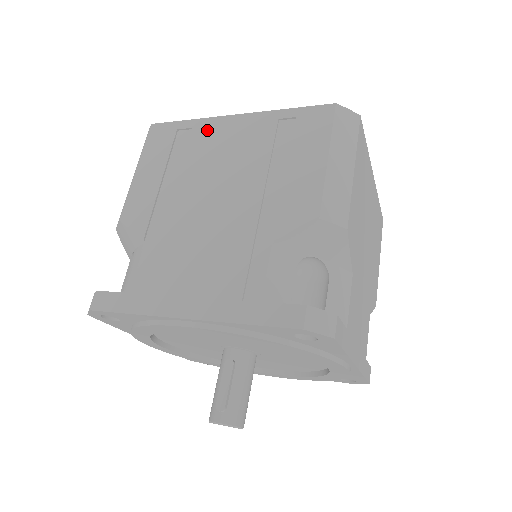
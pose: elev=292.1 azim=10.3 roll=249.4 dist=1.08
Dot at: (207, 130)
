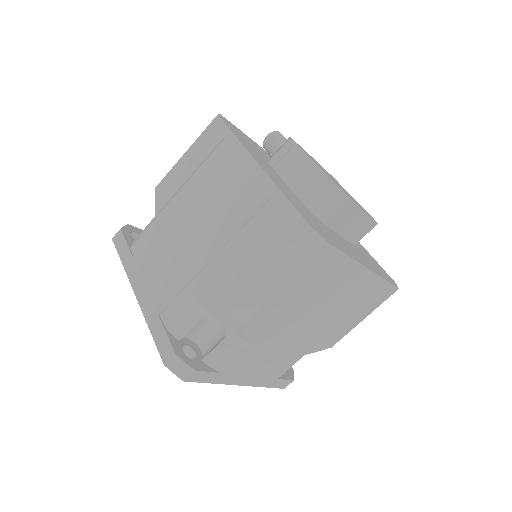
Dot at: (235, 158)
